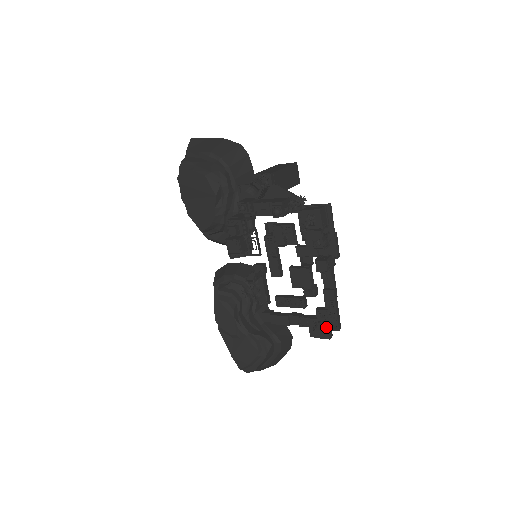
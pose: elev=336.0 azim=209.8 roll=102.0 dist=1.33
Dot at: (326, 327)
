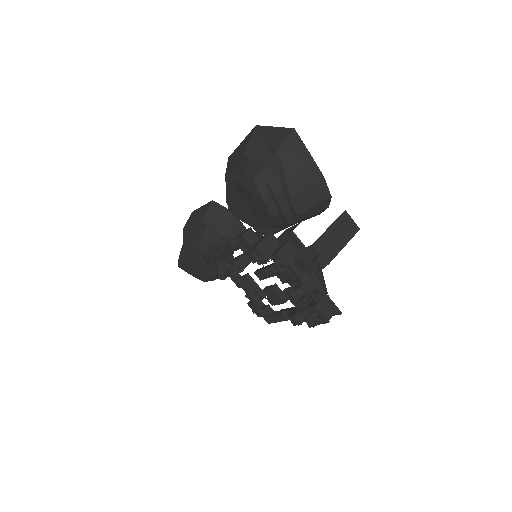
Dot at: (262, 315)
